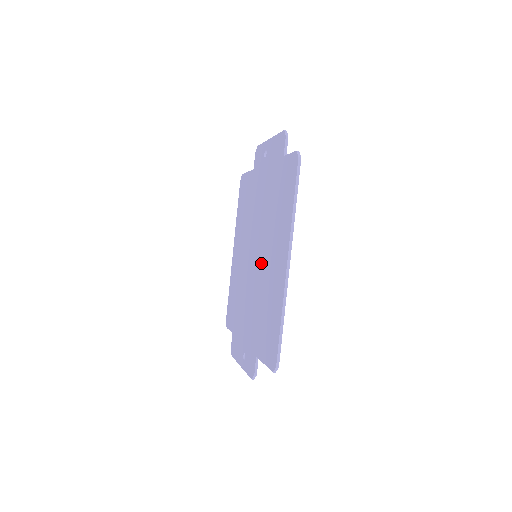
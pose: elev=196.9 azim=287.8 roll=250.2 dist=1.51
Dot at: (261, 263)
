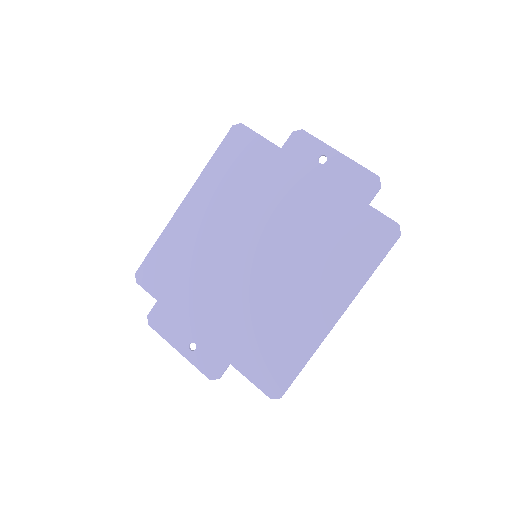
Dot at: (273, 277)
